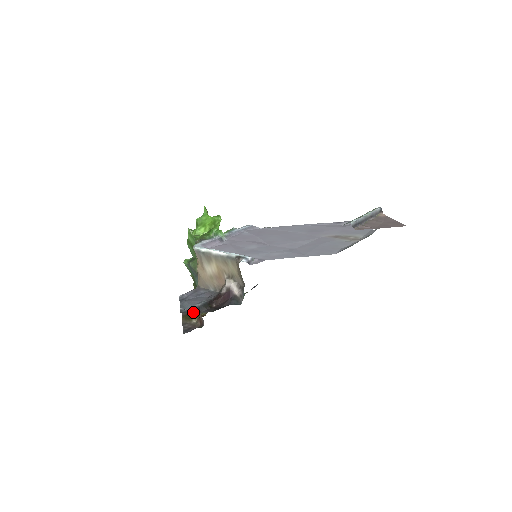
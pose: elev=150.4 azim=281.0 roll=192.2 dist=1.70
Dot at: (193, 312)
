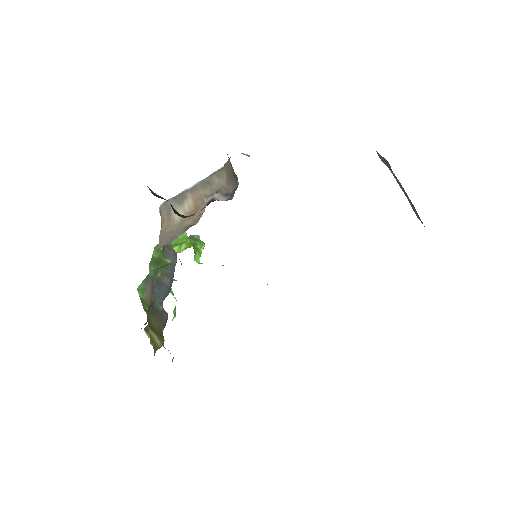
Dot at: occluded
